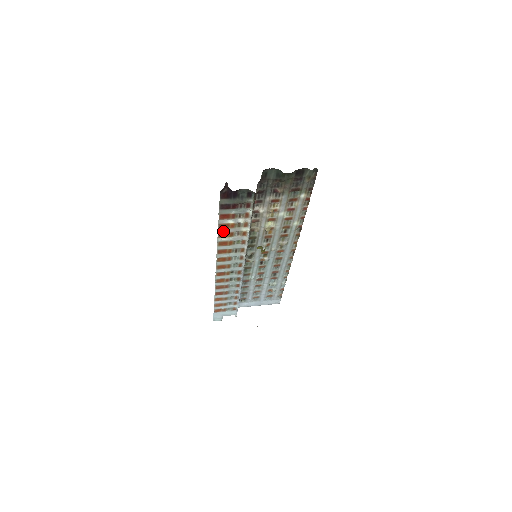
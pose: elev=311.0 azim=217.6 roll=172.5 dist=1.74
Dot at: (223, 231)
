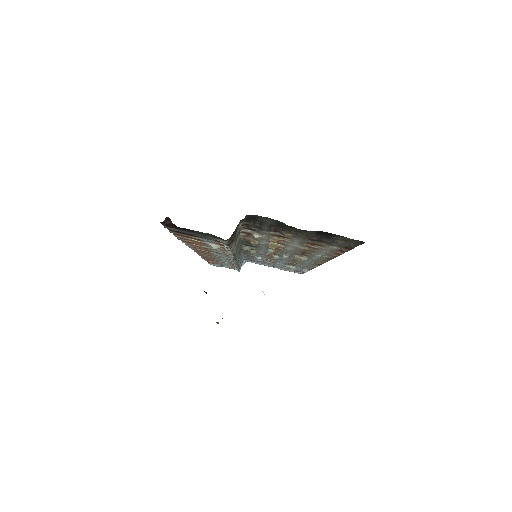
Dot at: (188, 240)
